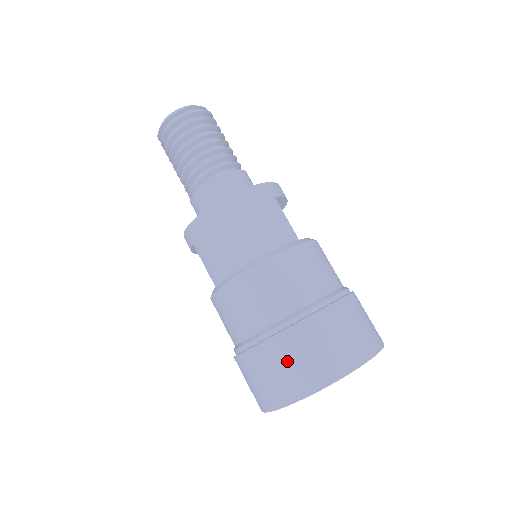
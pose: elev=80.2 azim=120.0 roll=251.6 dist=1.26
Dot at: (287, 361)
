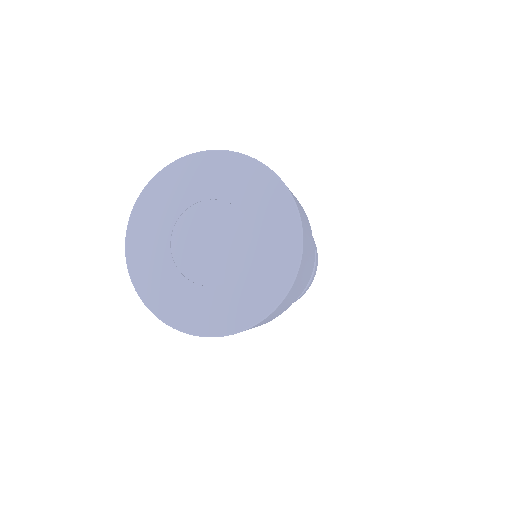
Dot at: occluded
